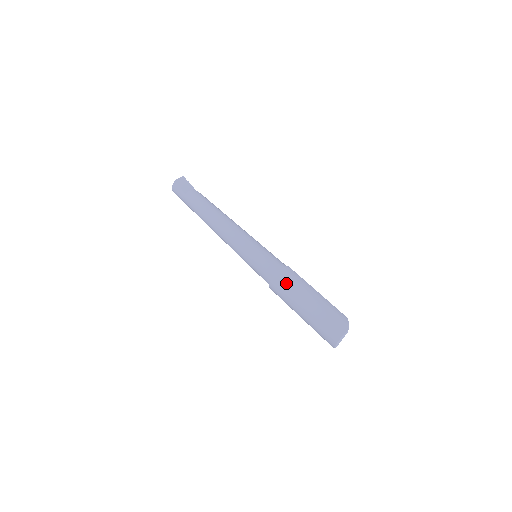
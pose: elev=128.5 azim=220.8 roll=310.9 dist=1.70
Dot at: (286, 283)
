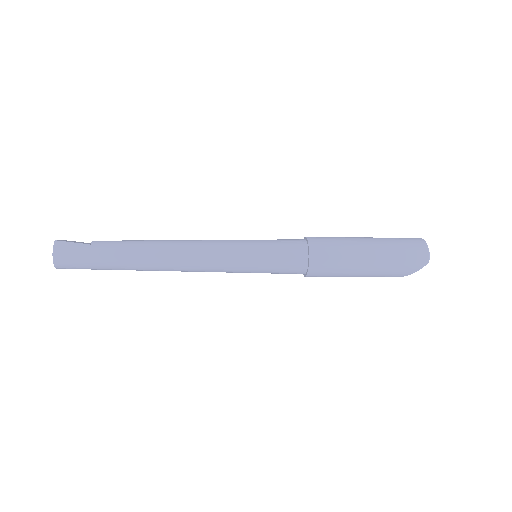
Dot at: (328, 239)
